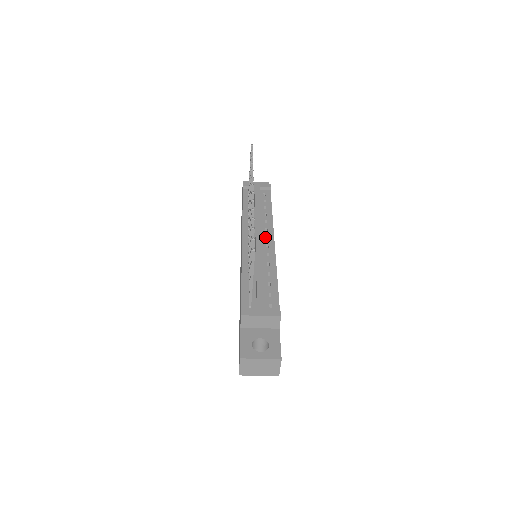
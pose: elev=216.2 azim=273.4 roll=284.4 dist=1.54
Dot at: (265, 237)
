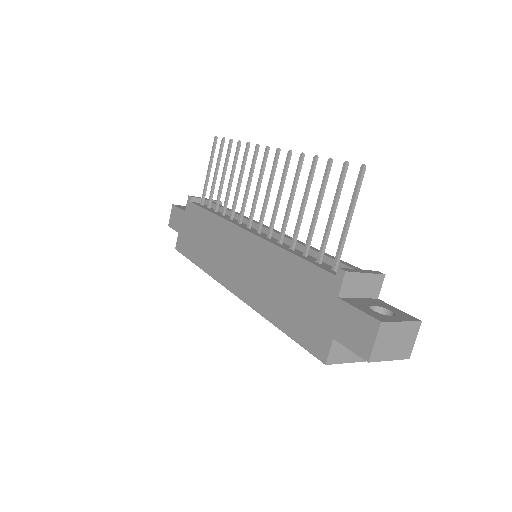
Dot at: occluded
